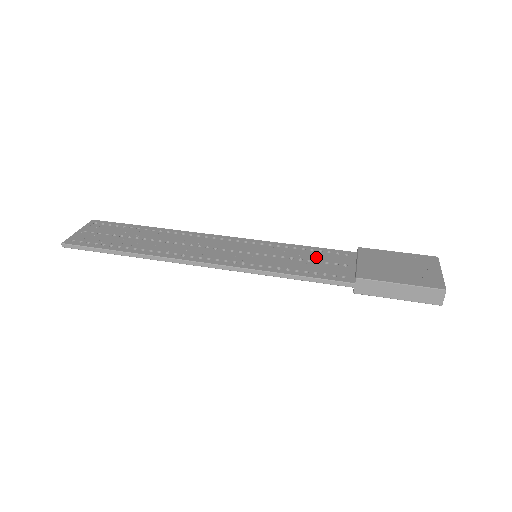
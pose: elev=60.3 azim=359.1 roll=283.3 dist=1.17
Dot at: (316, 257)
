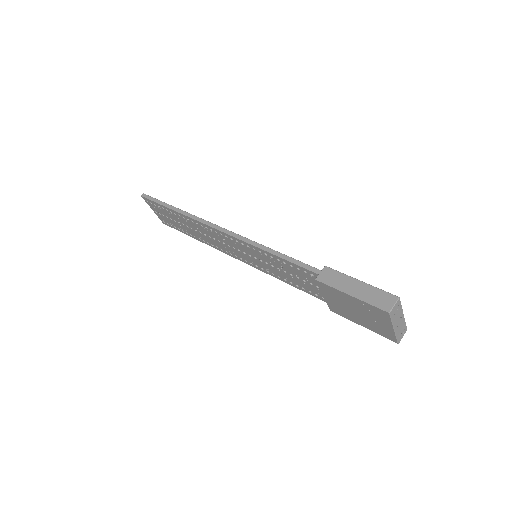
Dot at: occluded
